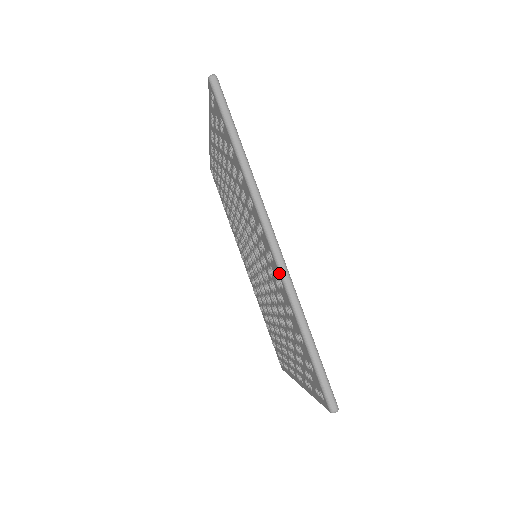
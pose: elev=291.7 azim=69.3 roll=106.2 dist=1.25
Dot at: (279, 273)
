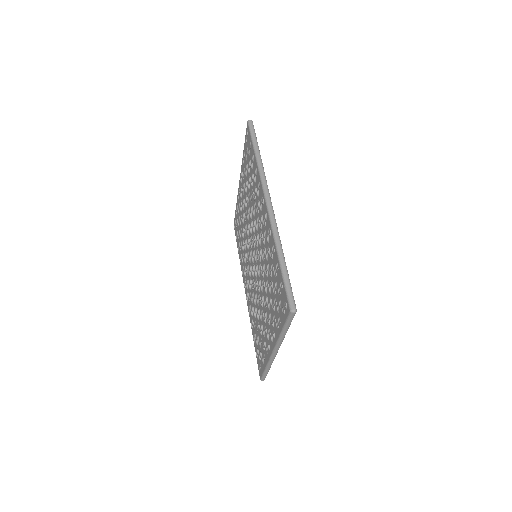
Dot at: (270, 222)
